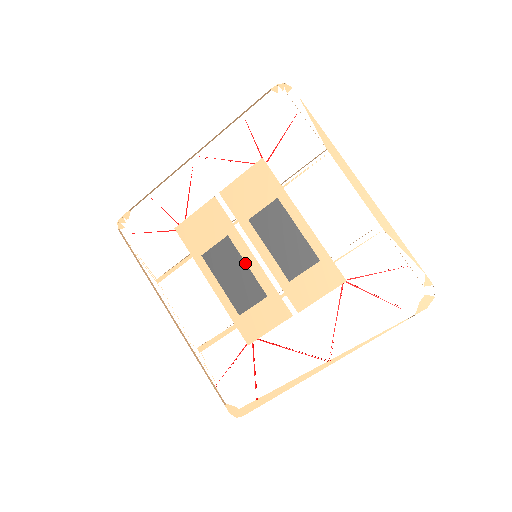
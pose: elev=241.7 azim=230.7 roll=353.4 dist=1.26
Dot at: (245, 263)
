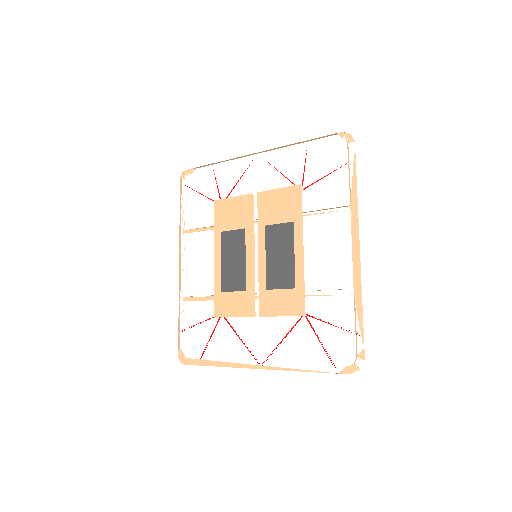
Dot at: (245, 256)
